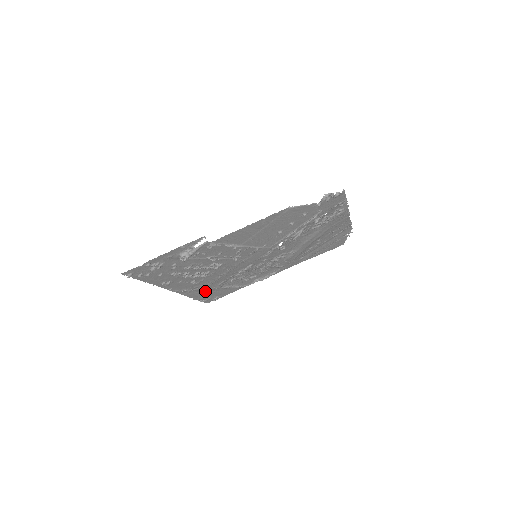
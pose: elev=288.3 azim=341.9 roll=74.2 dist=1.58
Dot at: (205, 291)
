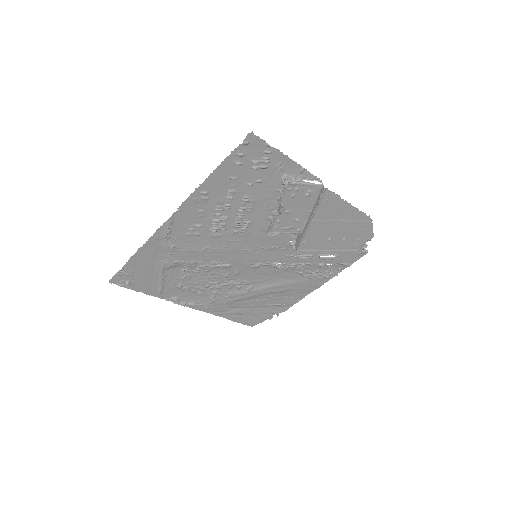
Dot at: (155, 257)
